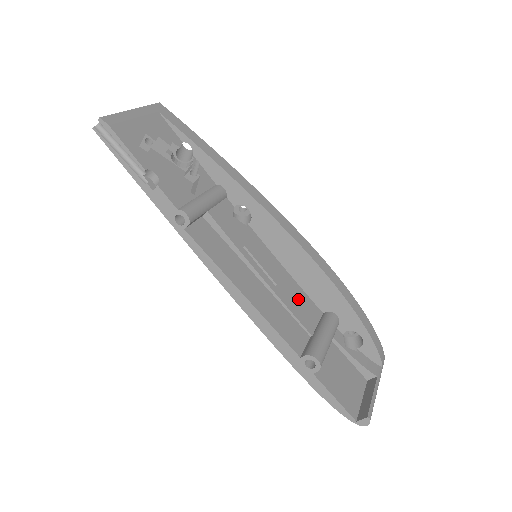
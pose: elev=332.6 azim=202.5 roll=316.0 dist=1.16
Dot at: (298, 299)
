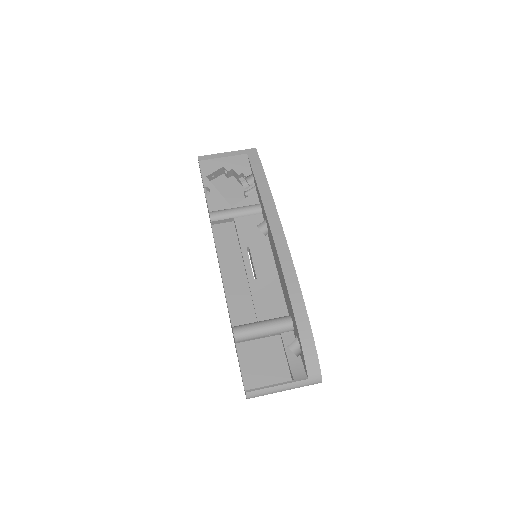
Dot at: (270, 296)
